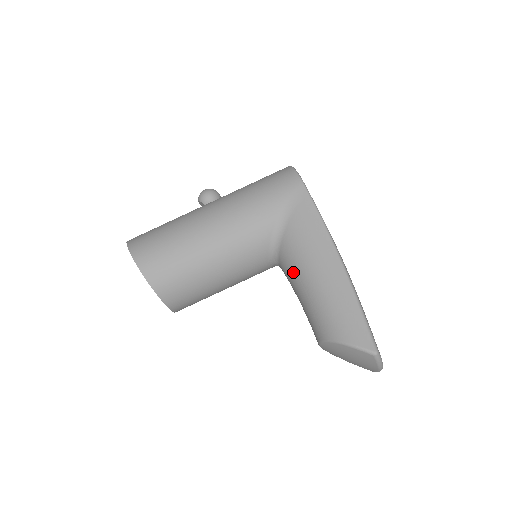
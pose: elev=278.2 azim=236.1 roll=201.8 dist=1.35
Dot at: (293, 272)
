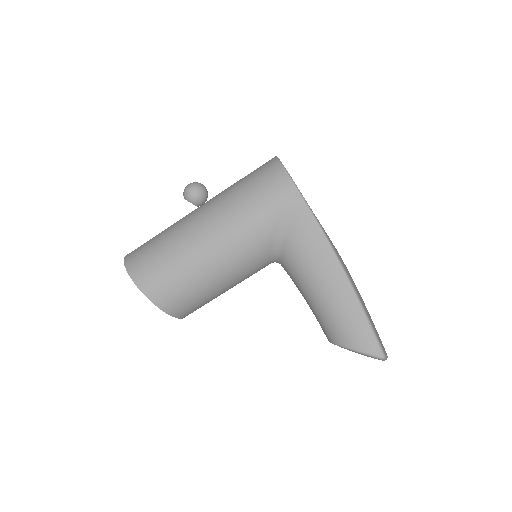
Dot at: (298, 280)
